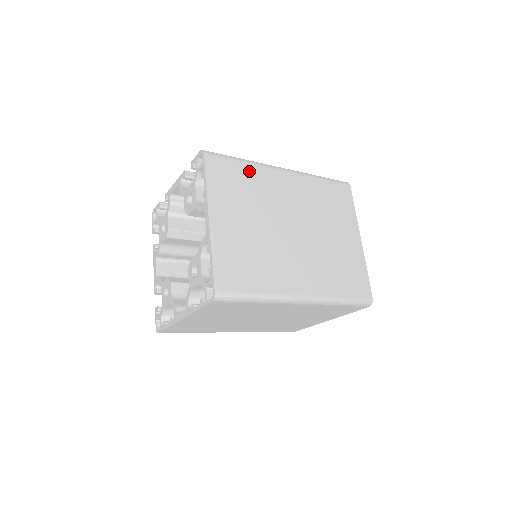
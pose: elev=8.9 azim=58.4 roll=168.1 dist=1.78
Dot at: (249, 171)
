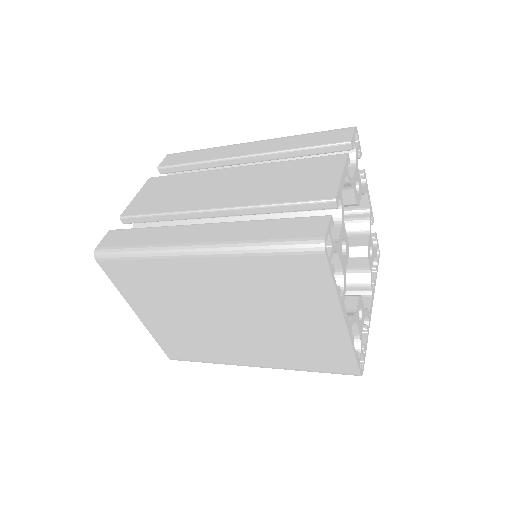
Dot at: (151, 267)
